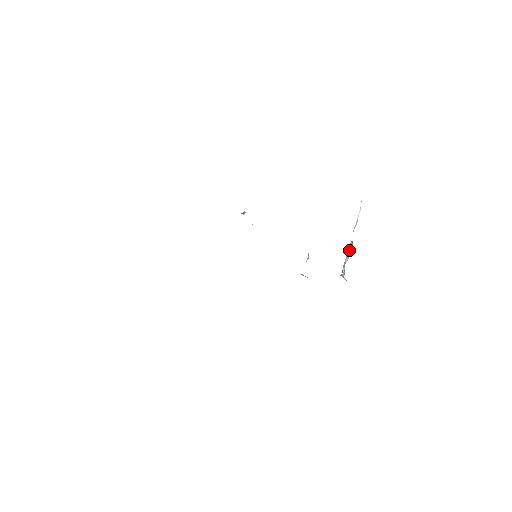
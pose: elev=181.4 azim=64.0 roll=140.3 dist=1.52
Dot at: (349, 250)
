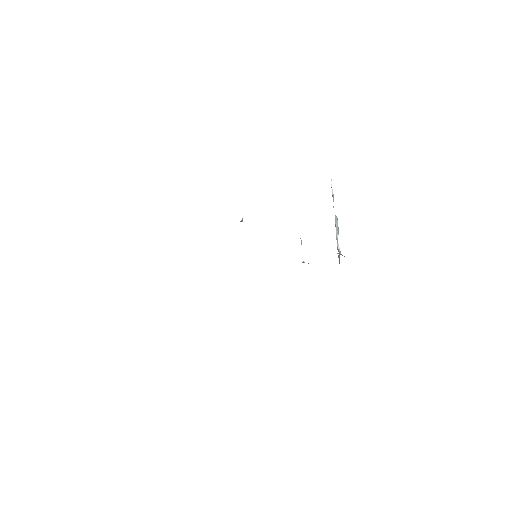
Dot at: (336, 226)
